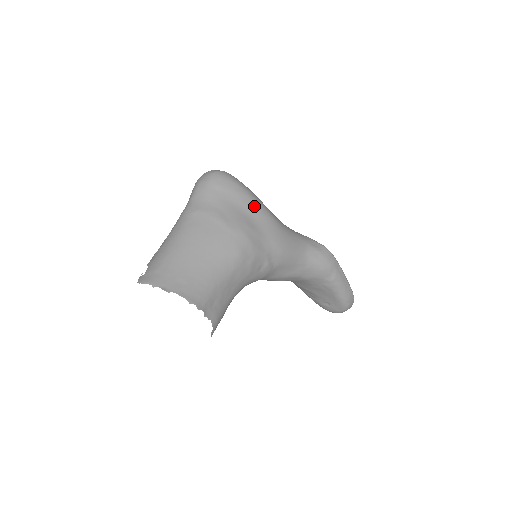
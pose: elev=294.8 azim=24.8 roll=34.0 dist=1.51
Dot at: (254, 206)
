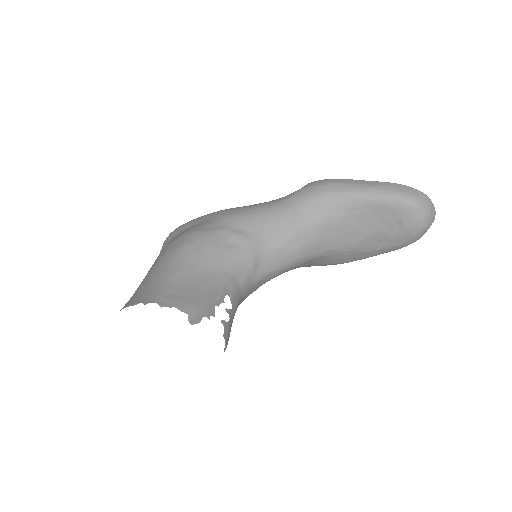
Dot at: (199, 219)
